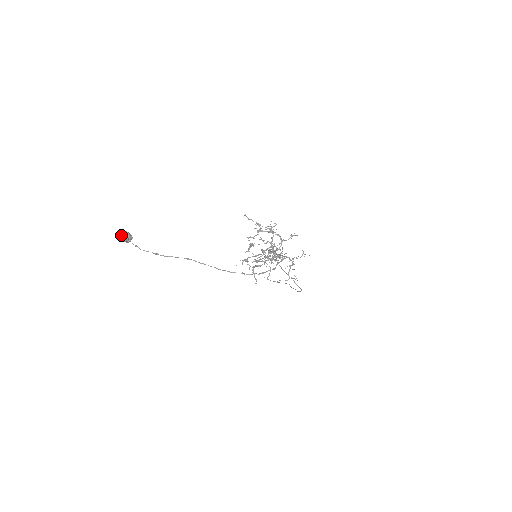
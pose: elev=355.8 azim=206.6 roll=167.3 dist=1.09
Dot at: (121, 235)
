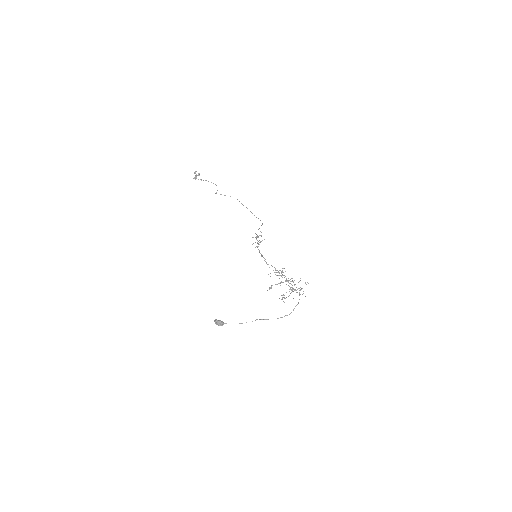
Dot at: (218, 325)
